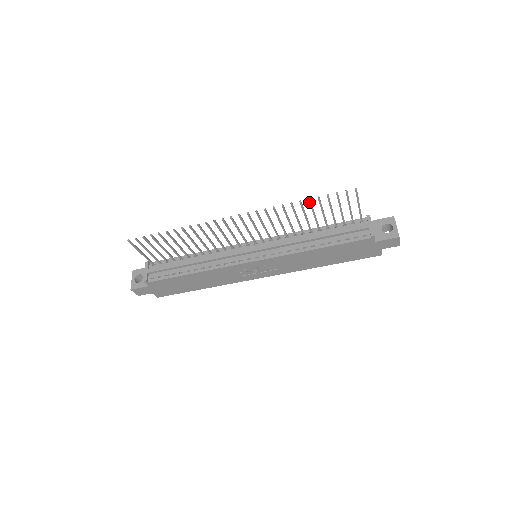
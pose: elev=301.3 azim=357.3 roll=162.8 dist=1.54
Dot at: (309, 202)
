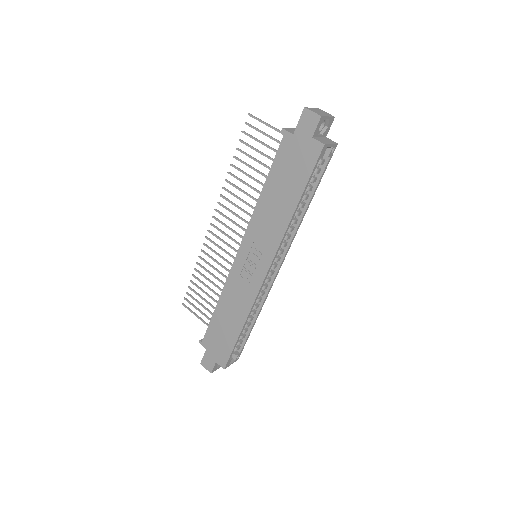
Dot at: (236, 159)
